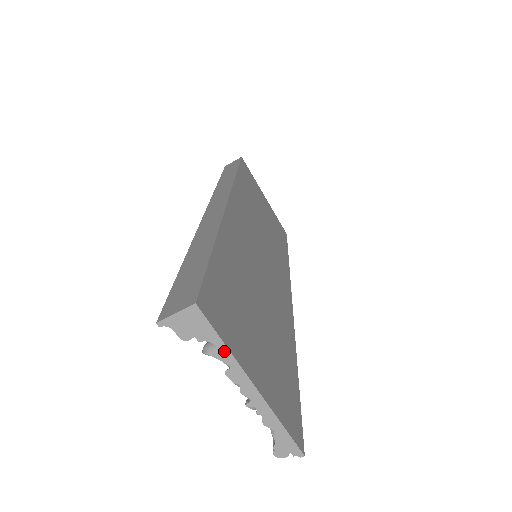
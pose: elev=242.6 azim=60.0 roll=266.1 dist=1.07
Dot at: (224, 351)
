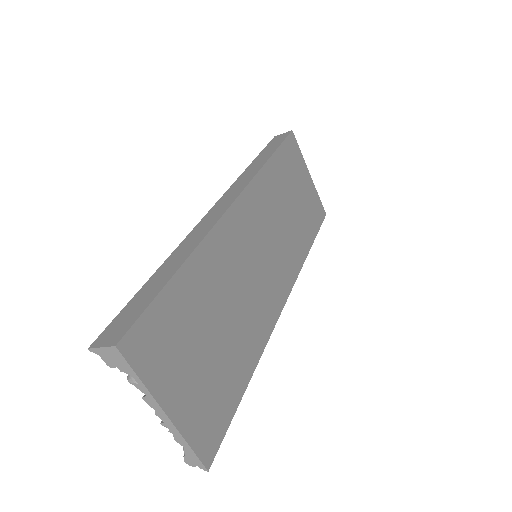
Dot at: (140, 384)
